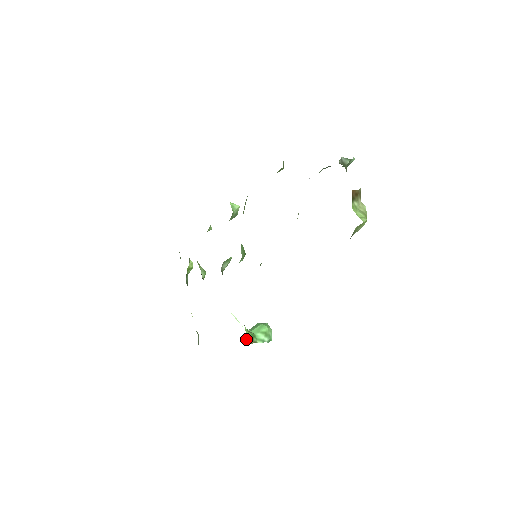
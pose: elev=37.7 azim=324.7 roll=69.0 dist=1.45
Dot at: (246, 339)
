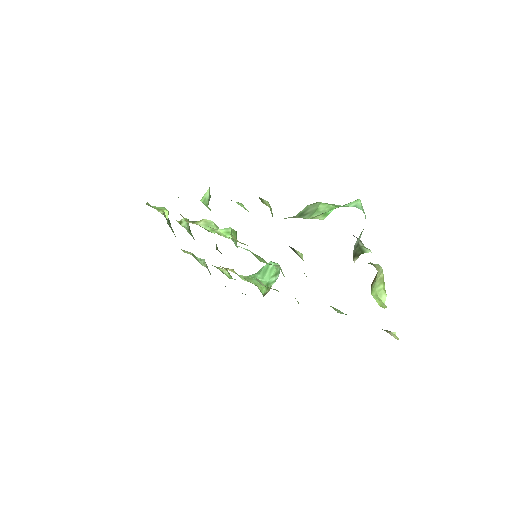
Dot at: (263, 295)
